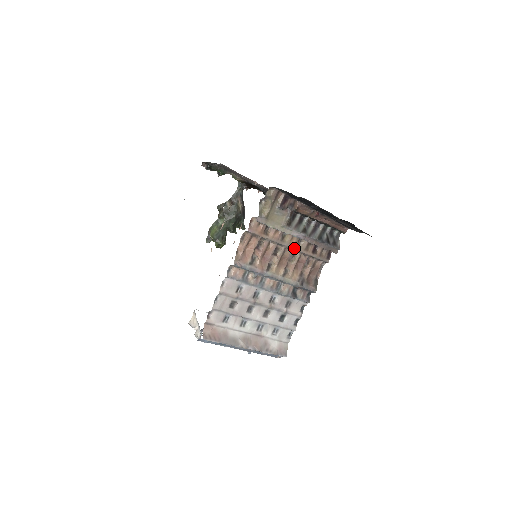
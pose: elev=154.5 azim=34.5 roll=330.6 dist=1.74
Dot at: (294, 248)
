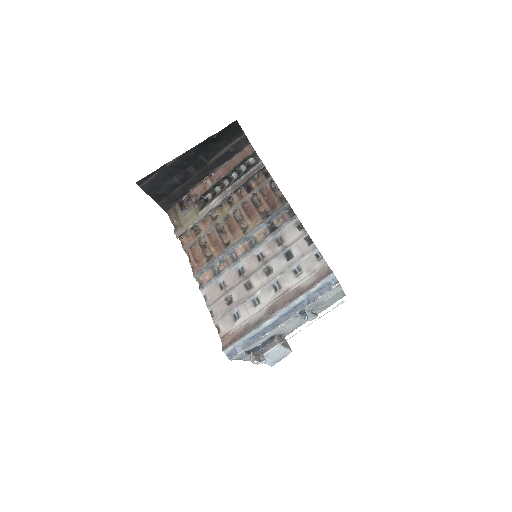
Dot at: (230, 211)
